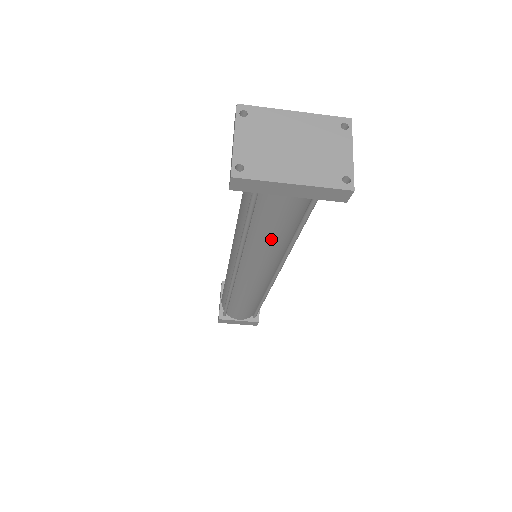
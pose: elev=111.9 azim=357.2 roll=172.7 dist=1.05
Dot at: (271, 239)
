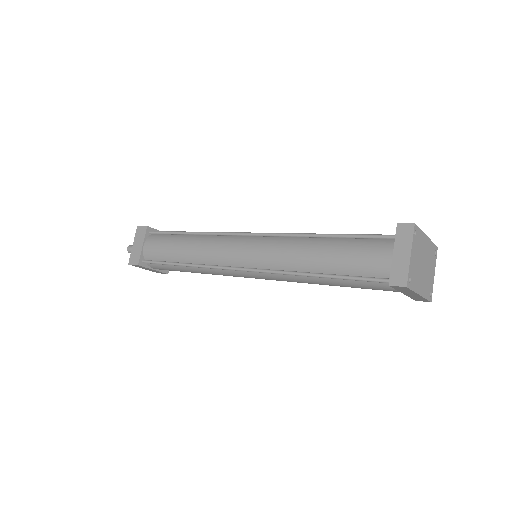
Dot at: (332, 285)
